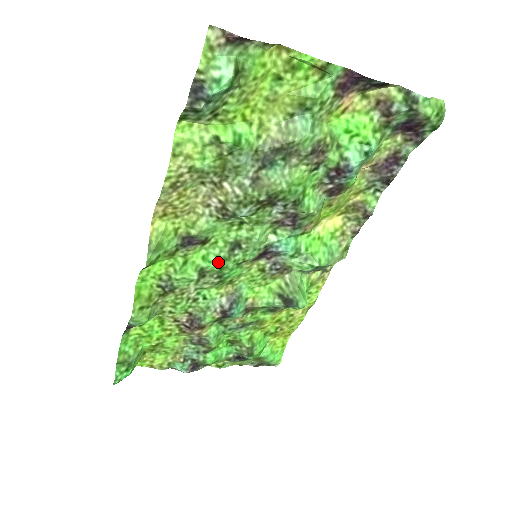
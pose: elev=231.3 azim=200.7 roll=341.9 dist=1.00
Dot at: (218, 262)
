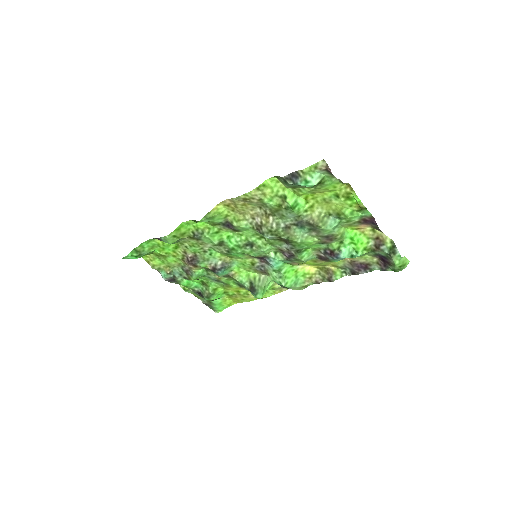
Dot at: (234, 245)
